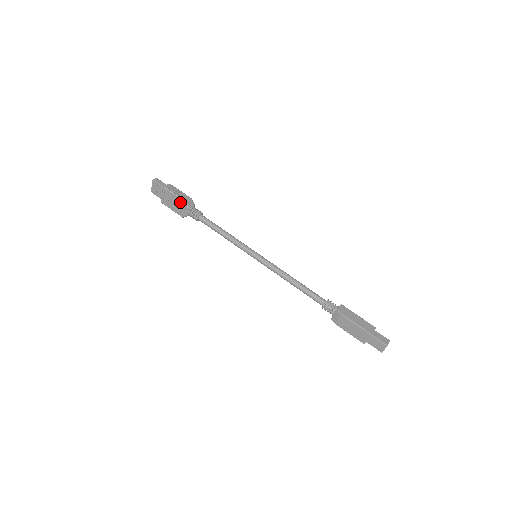
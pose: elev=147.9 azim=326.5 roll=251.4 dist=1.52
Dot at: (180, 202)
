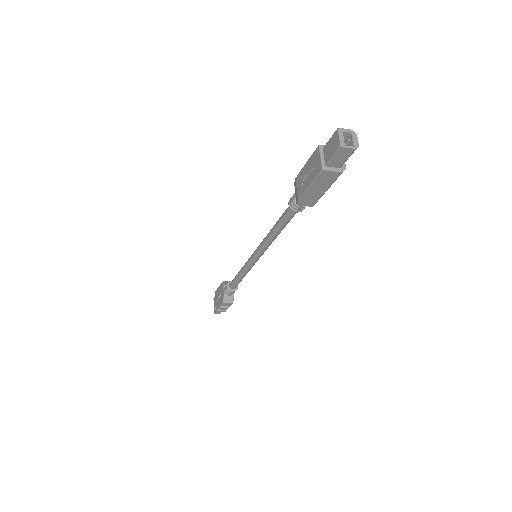
Dot at: (221, 288)
